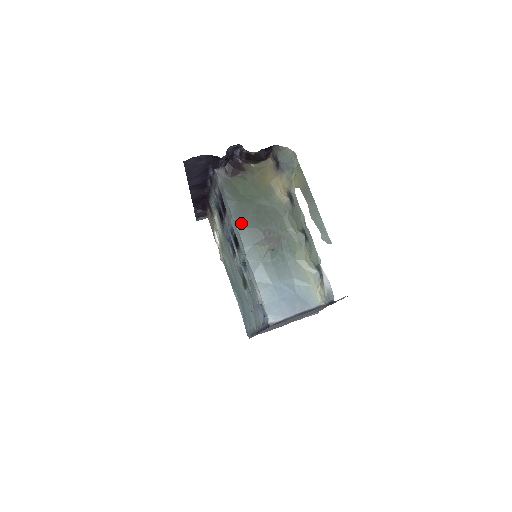
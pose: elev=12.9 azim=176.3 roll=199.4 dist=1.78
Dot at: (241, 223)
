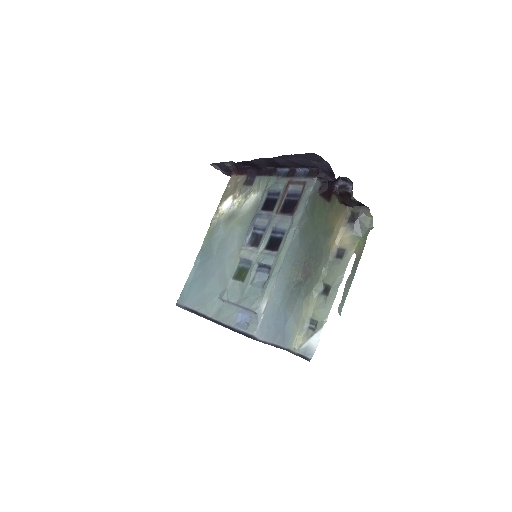
Dot at: (299, 239)
